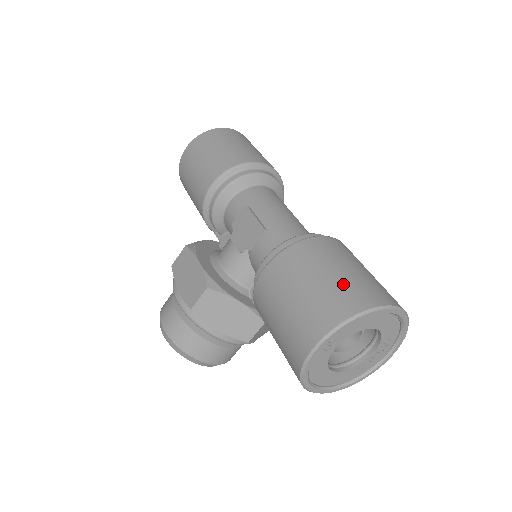
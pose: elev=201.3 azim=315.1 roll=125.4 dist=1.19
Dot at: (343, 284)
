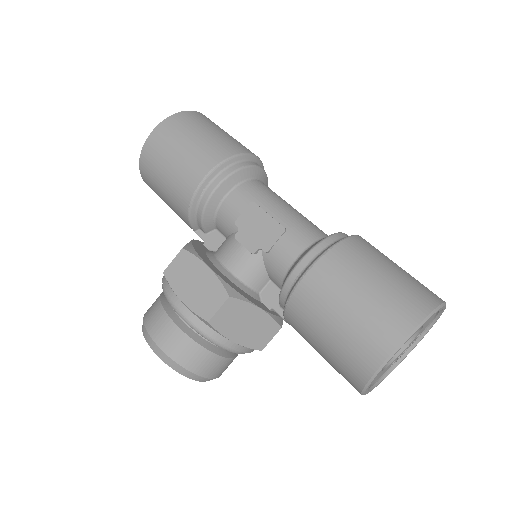
Dot at: (402, 285)
